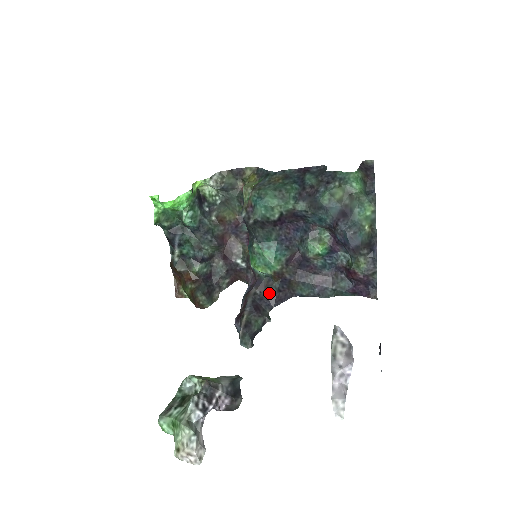
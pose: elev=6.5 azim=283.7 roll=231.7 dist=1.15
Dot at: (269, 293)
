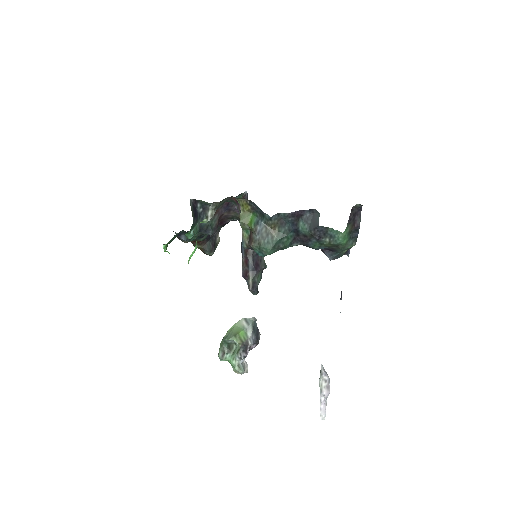
Dot at: occluded
